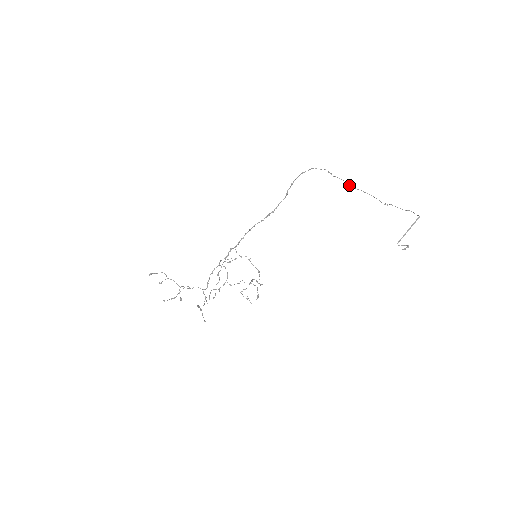
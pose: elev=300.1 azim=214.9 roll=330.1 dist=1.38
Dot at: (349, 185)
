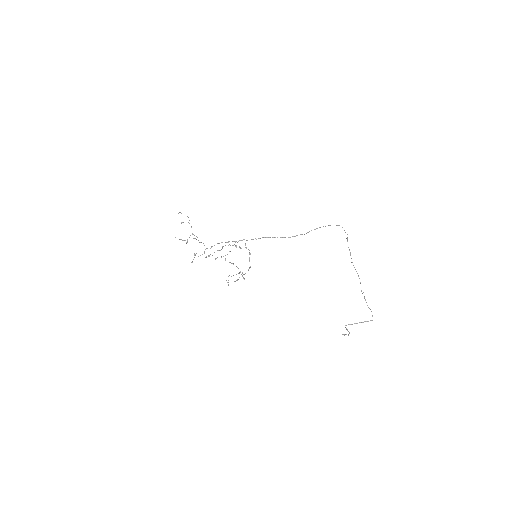
Dot at: occluded
